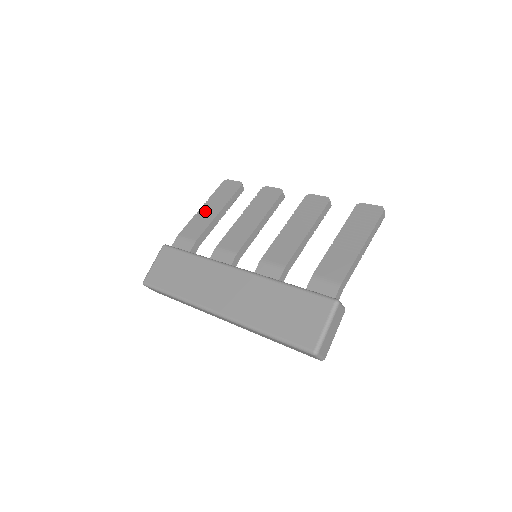
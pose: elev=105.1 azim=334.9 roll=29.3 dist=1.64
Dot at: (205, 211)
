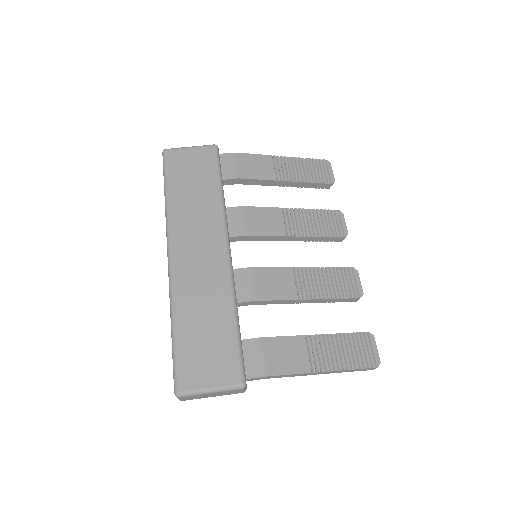
Dot at: (280, 164)
